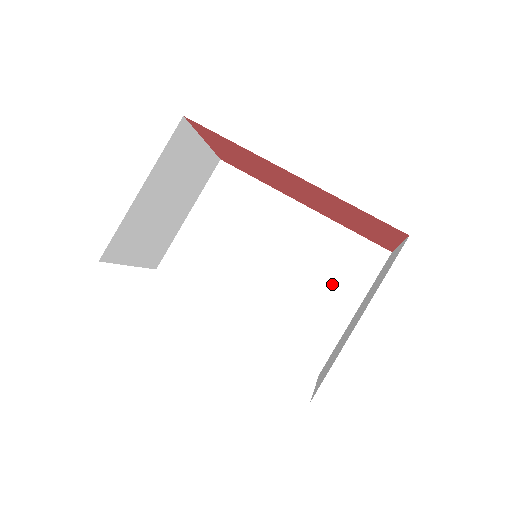
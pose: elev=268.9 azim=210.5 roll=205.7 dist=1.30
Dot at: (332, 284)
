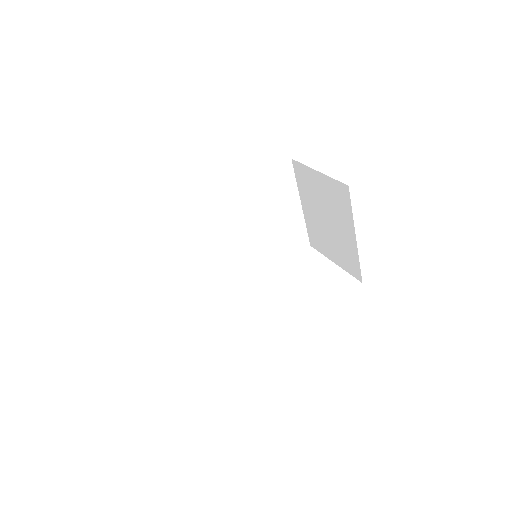
Dot at: (278, 207)
